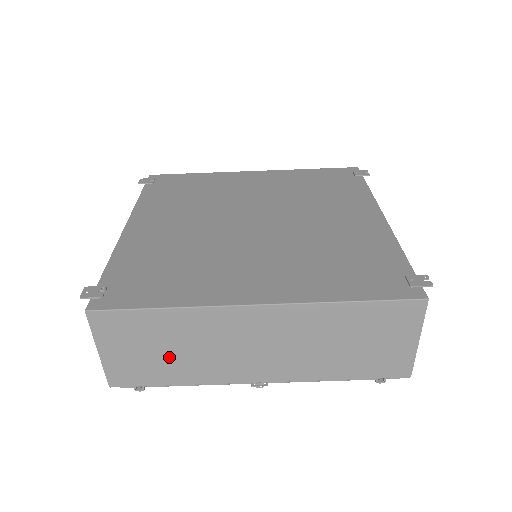
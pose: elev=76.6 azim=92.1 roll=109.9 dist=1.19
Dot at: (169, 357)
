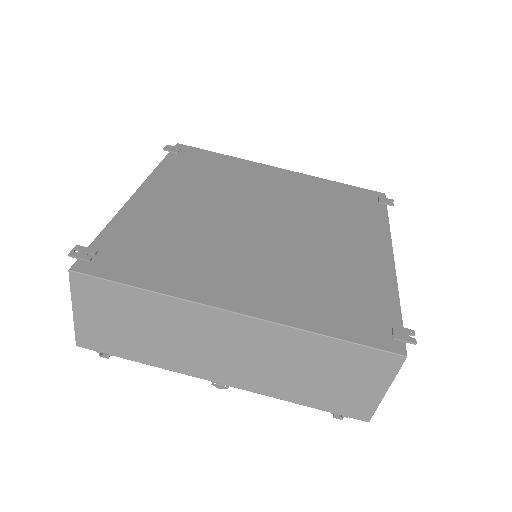
Dot at: (139, 335)
